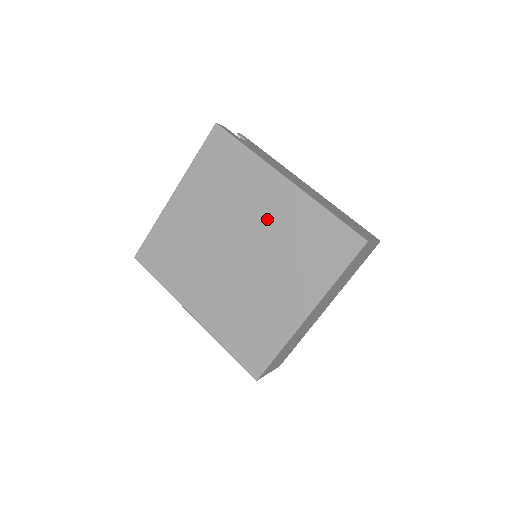
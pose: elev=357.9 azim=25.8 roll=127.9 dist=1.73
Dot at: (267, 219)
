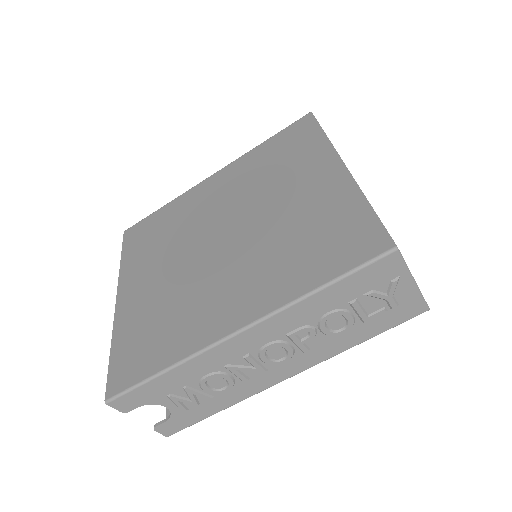
Dot at: (225, 196)
